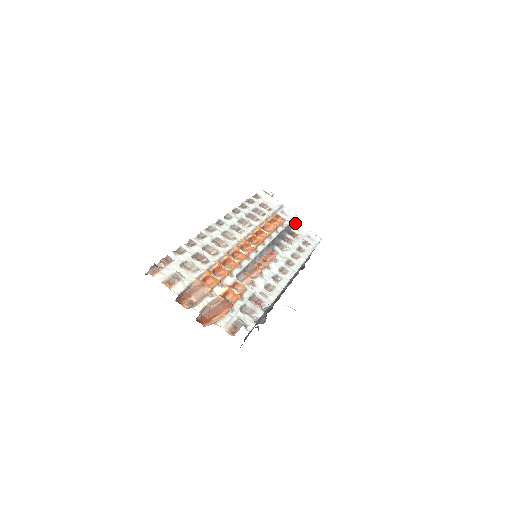
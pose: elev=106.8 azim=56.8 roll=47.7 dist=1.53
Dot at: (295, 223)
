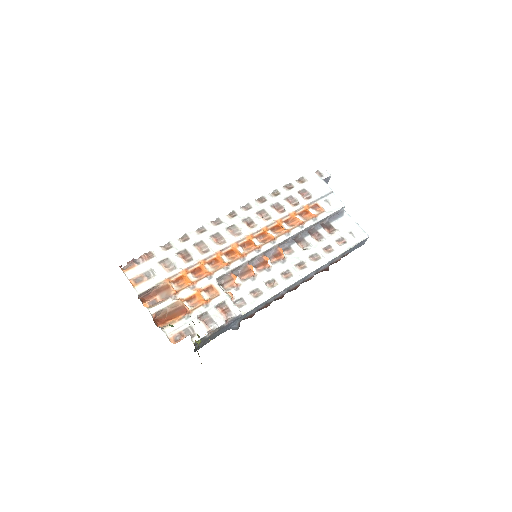
Dot at: (342, 214)
